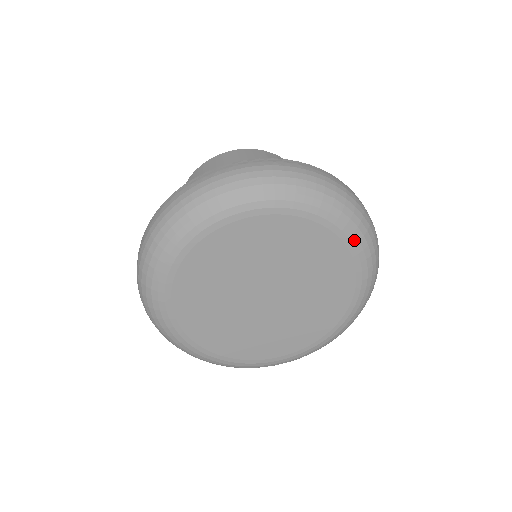
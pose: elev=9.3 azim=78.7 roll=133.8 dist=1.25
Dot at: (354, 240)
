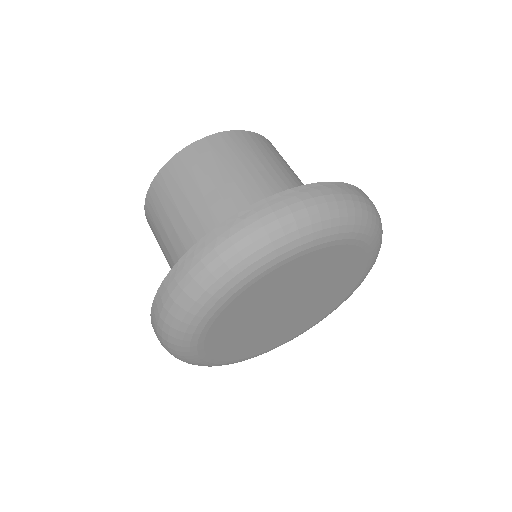
Dot at: (355, 289)
